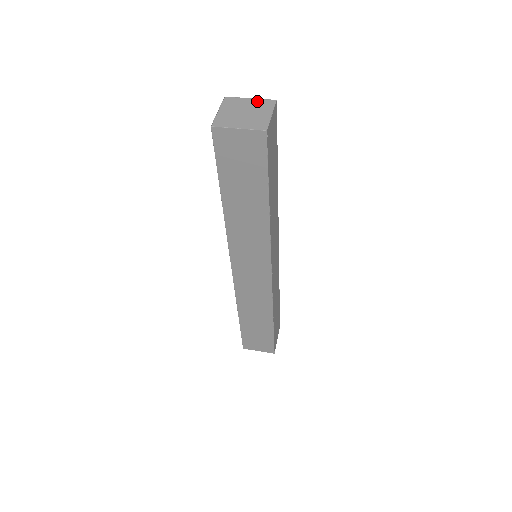
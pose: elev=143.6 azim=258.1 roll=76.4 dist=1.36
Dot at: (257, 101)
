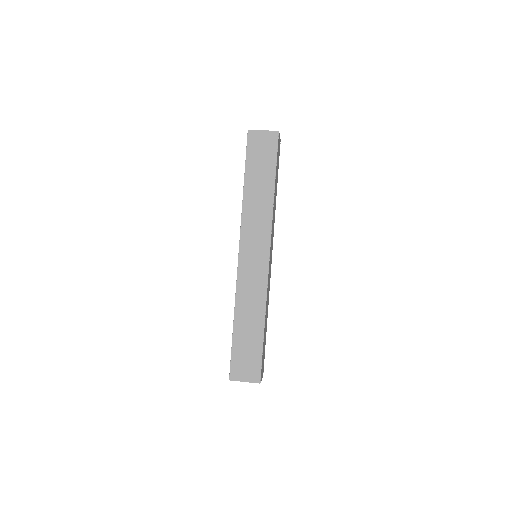
Dot at: occluded
